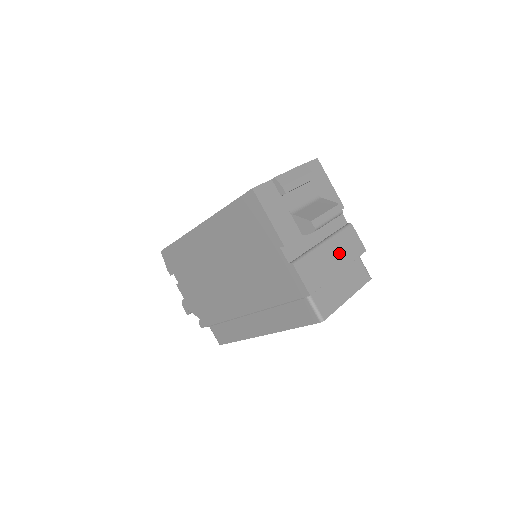
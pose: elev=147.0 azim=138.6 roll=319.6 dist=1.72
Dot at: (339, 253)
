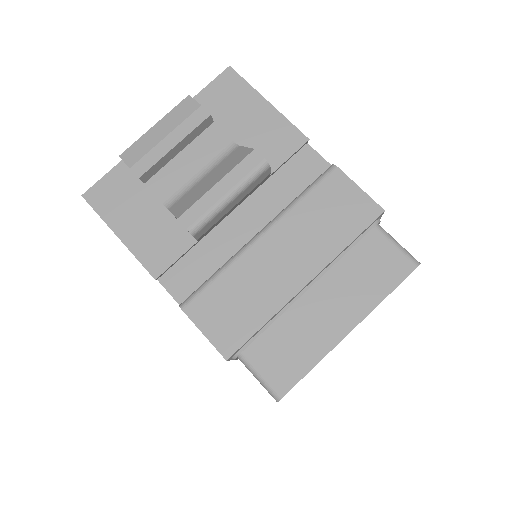
Dot at: (301, 244)
